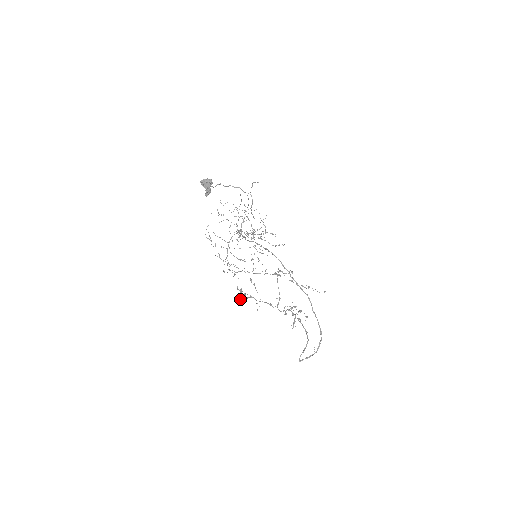
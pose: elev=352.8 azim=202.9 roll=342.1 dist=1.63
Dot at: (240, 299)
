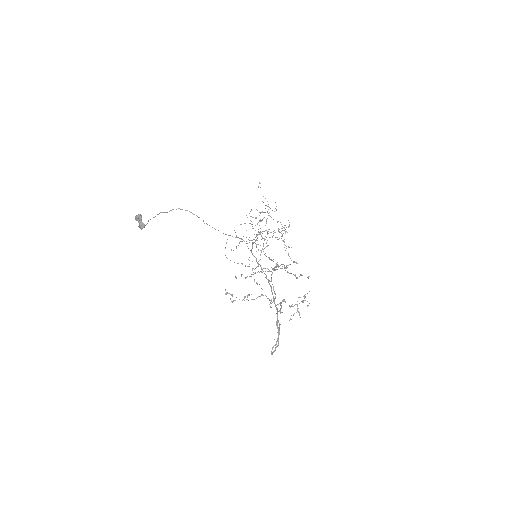
Dot at: (248, 300)
